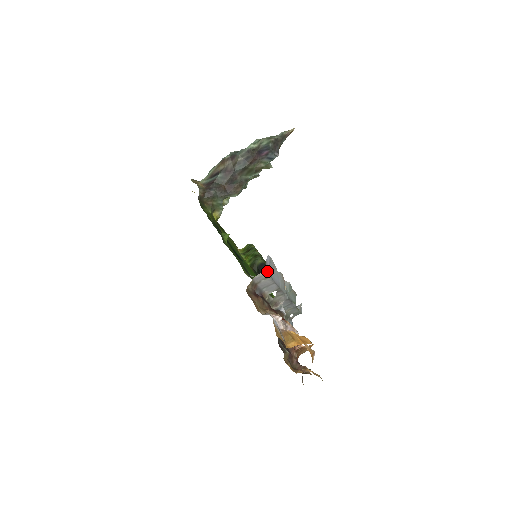
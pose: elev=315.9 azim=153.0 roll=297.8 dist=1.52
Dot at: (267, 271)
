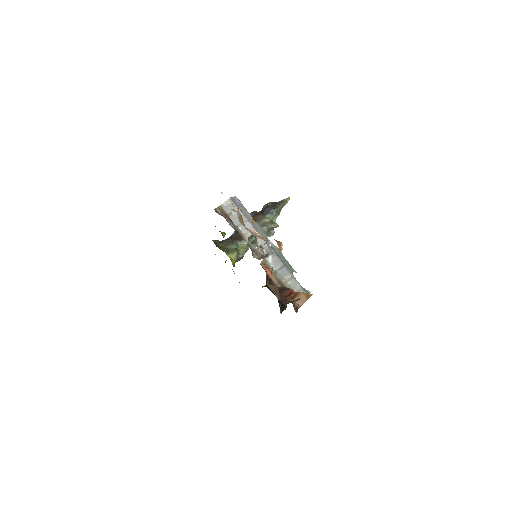
Dot at: (235, 203)
